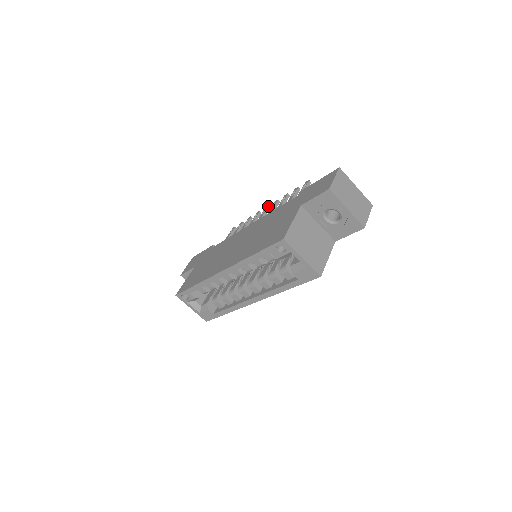
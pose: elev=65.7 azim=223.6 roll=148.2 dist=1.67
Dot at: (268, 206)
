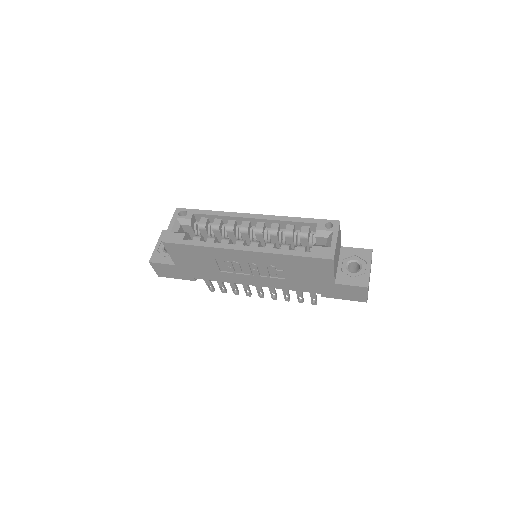
Dot at: occluded
